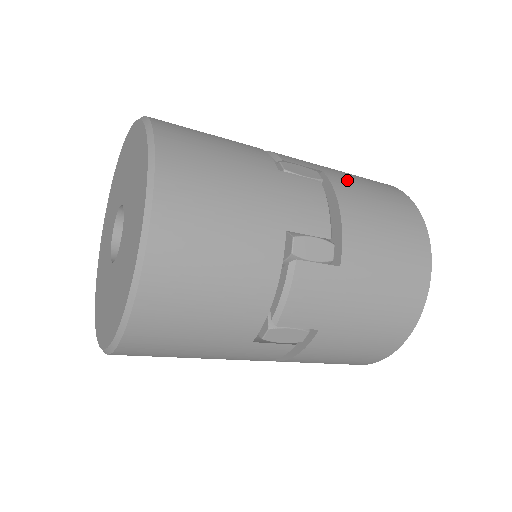
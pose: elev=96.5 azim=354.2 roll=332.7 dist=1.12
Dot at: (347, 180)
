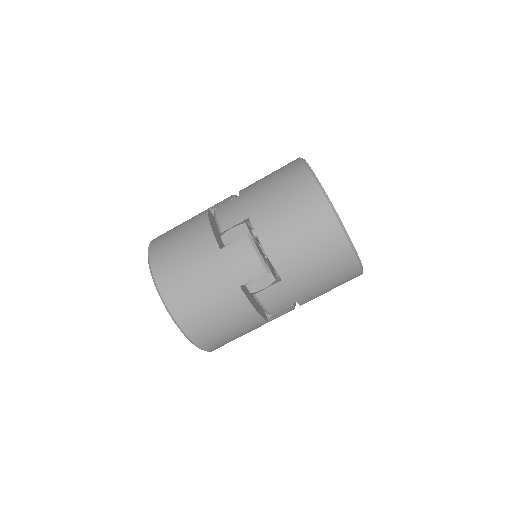
Dot at: (266, 213)
